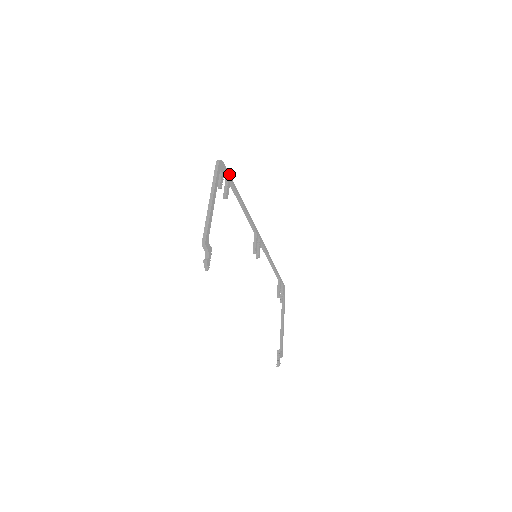
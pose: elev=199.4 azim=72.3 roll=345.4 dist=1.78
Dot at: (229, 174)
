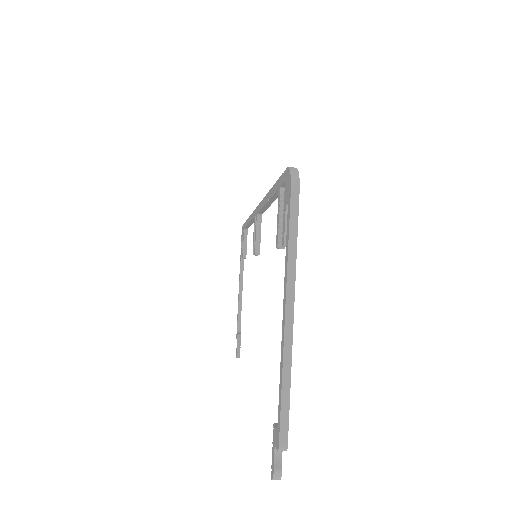
Dot at: occluded
